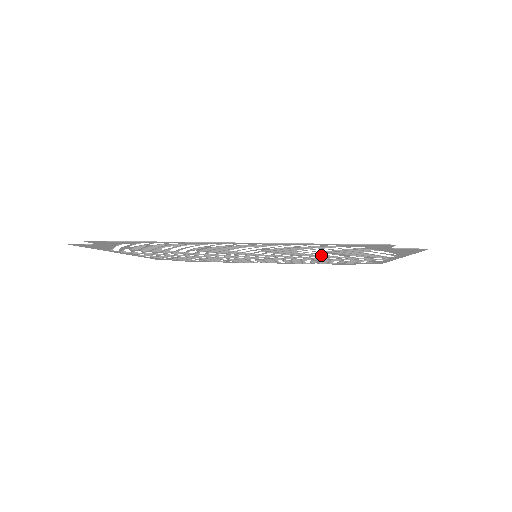
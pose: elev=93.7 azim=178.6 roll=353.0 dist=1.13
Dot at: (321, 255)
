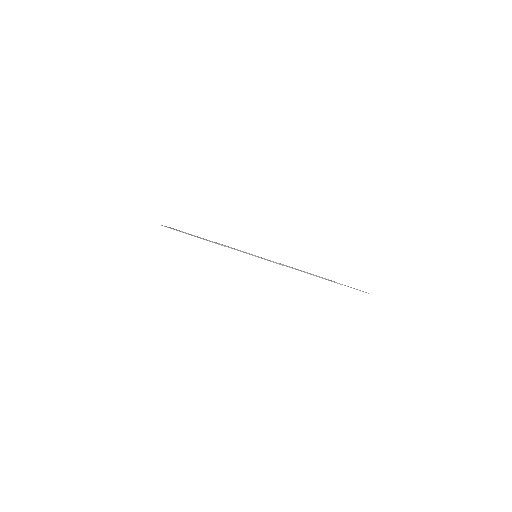
Dot at: occluded
